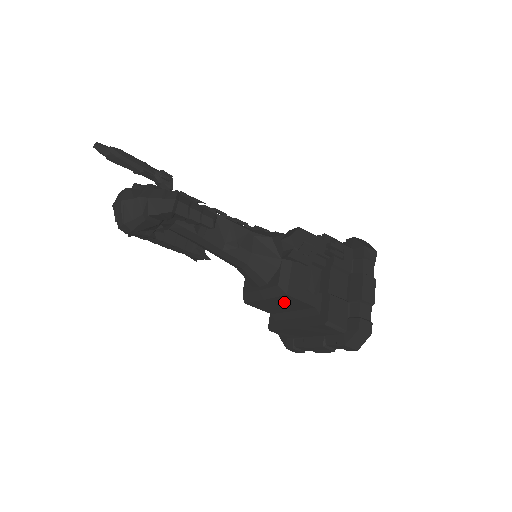
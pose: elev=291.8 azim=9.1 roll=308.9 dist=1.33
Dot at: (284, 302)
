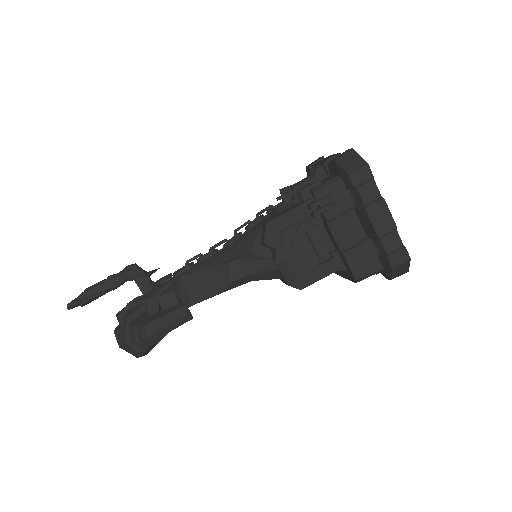
Dot at: occluded
